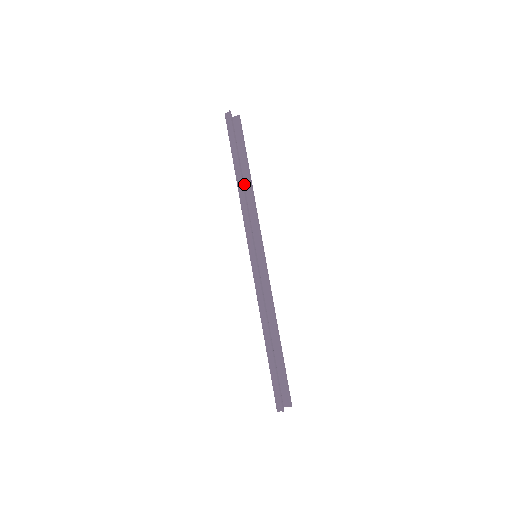
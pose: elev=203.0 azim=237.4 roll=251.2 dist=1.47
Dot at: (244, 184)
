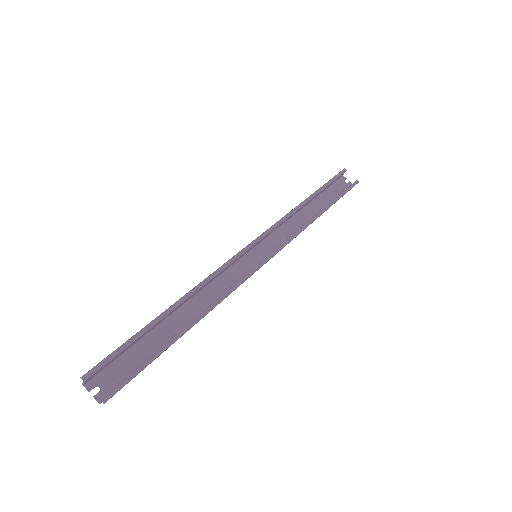
Dot at: occluded
